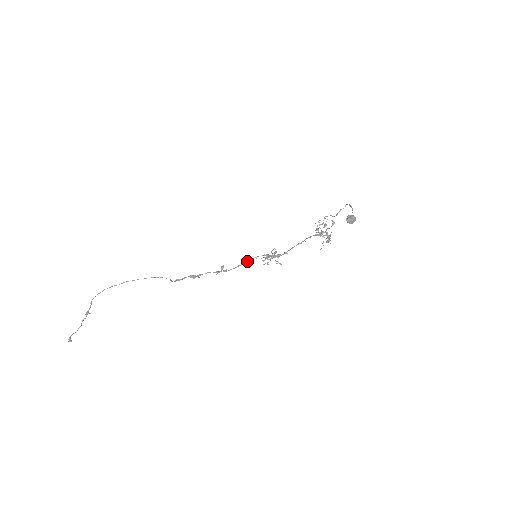
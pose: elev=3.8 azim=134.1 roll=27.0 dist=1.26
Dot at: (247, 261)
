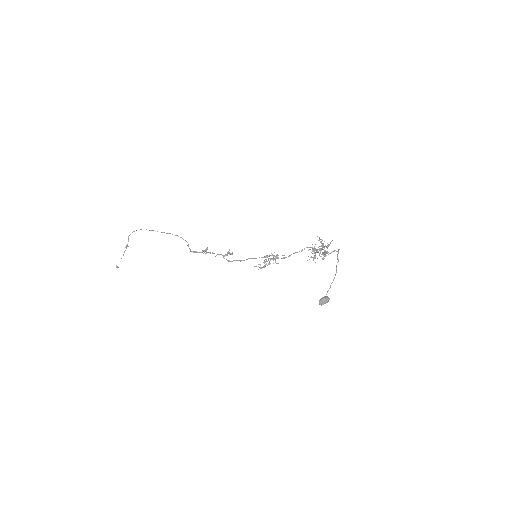
Dot at: occluded
